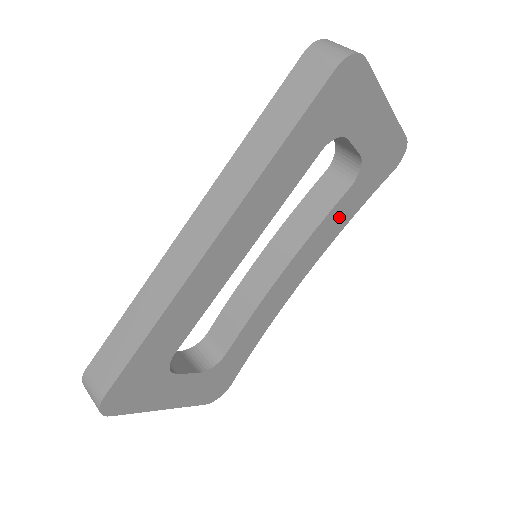
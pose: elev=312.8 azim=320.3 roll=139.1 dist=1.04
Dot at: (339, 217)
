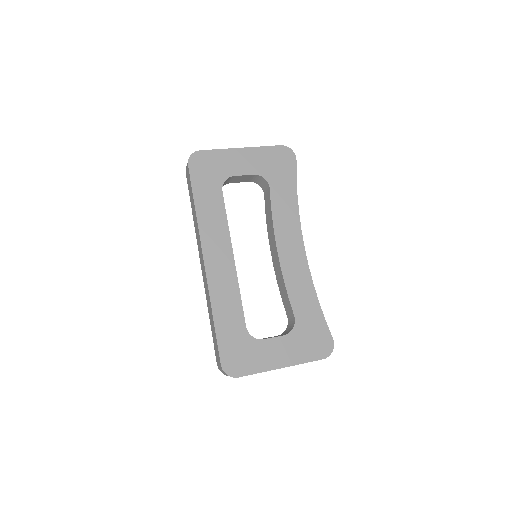
Dot at: (284, 204)
